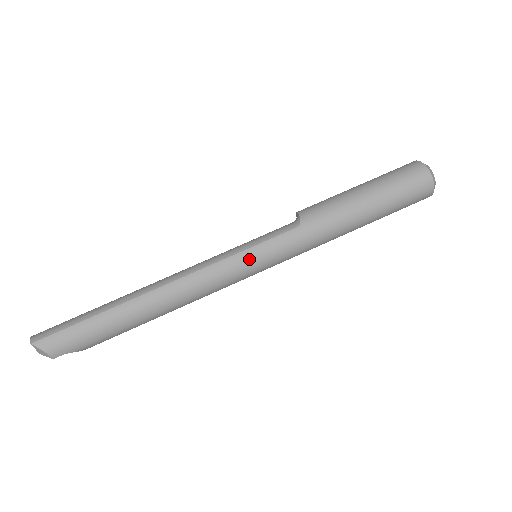
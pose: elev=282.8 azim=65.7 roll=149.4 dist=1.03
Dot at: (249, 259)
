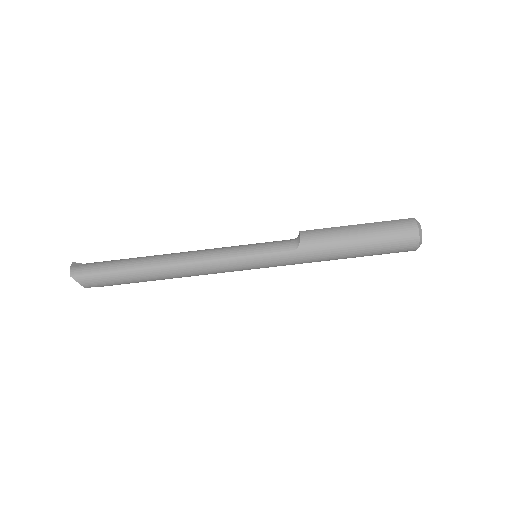
Dot at: (249, 263)
